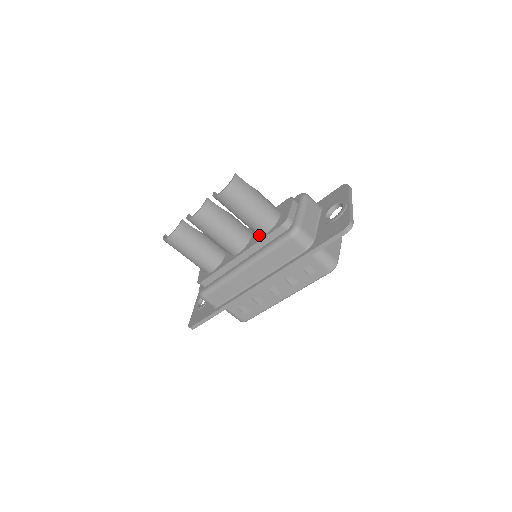
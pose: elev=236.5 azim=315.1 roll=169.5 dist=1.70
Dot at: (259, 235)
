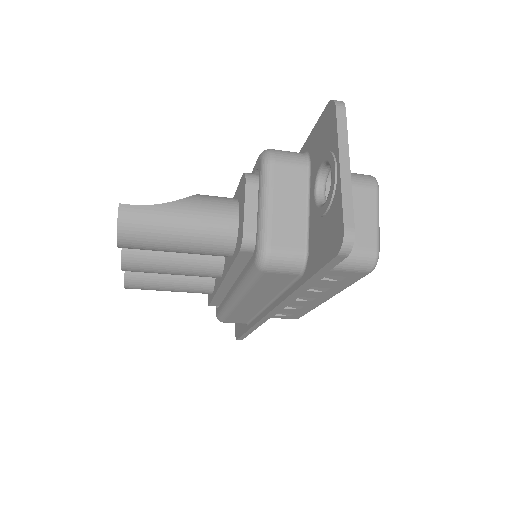
Dot at: occluded
